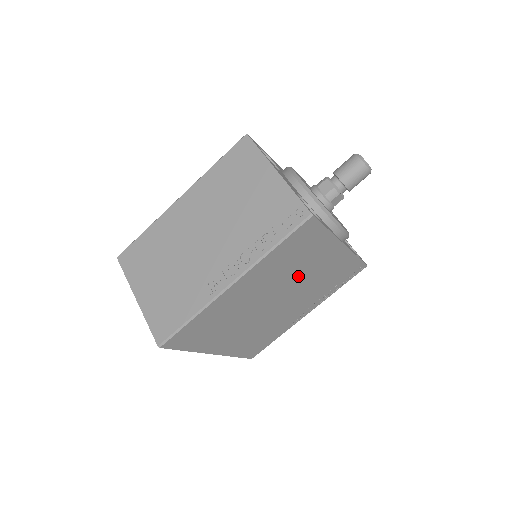
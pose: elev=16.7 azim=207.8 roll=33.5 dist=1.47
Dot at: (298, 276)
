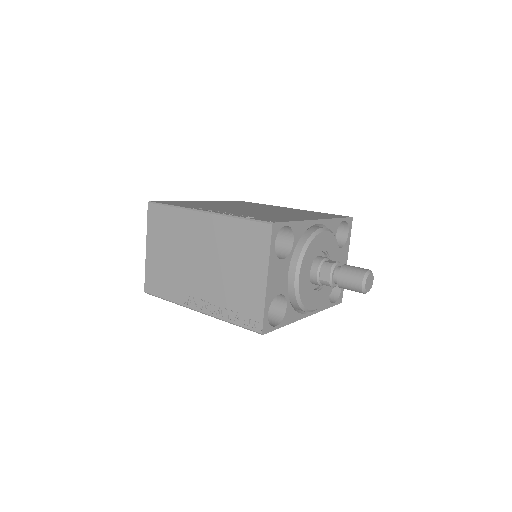
Dot at: occluded
